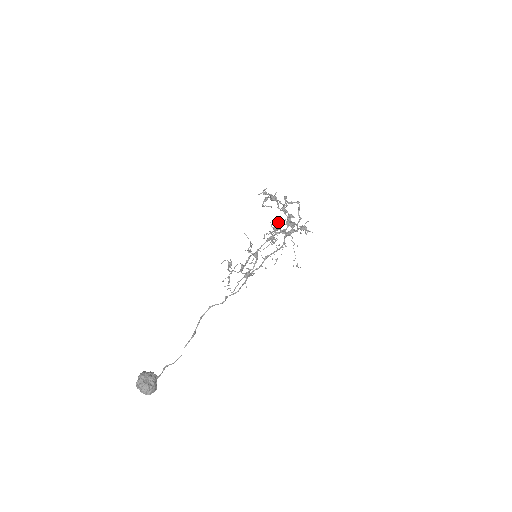
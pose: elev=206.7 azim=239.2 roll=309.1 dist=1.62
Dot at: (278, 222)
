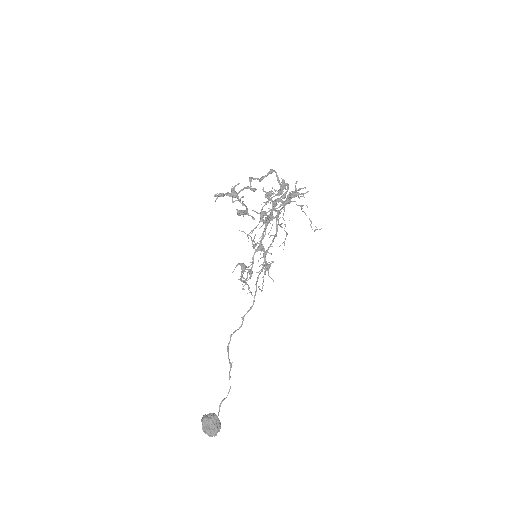
Dot at: (264, 202)
